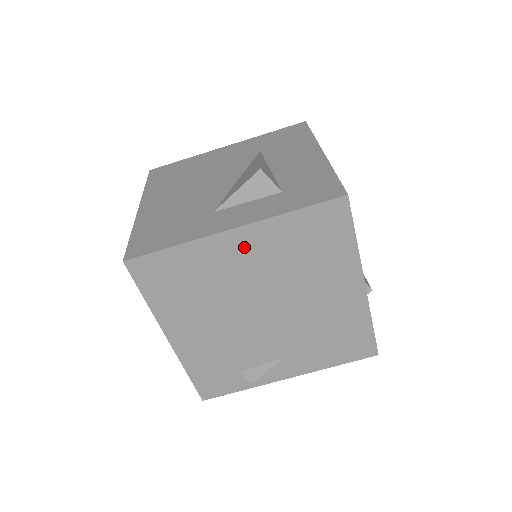
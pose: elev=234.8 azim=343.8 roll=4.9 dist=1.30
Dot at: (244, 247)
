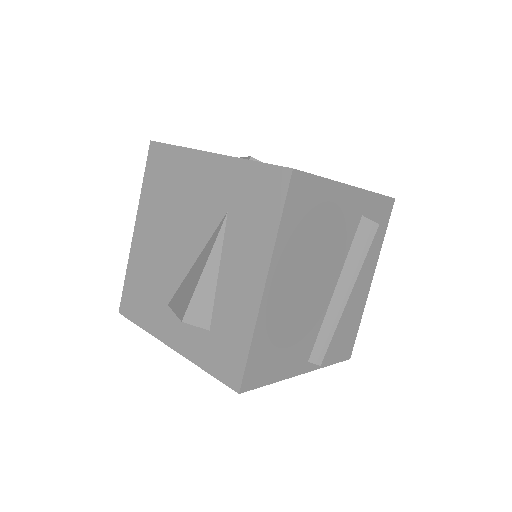
Dot at: occluded
